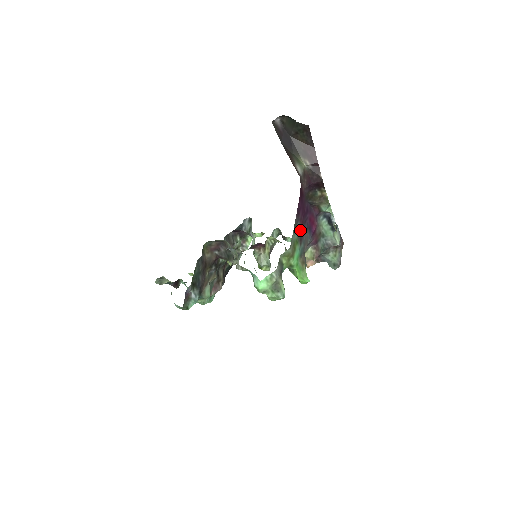
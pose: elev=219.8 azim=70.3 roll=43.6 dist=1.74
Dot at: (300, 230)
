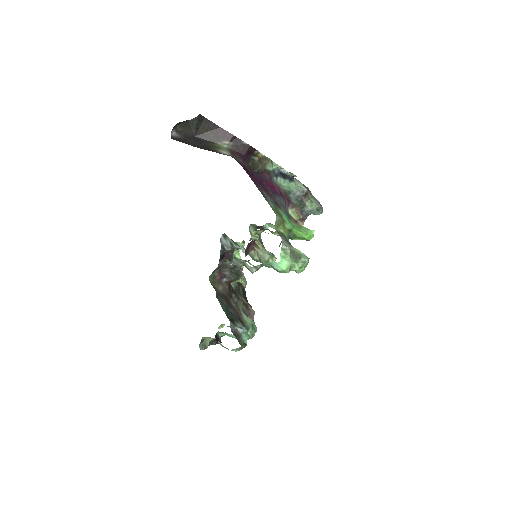
Dot at: (270, 198)
